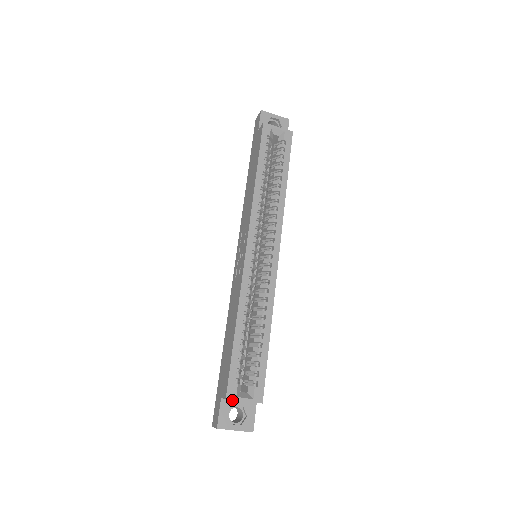
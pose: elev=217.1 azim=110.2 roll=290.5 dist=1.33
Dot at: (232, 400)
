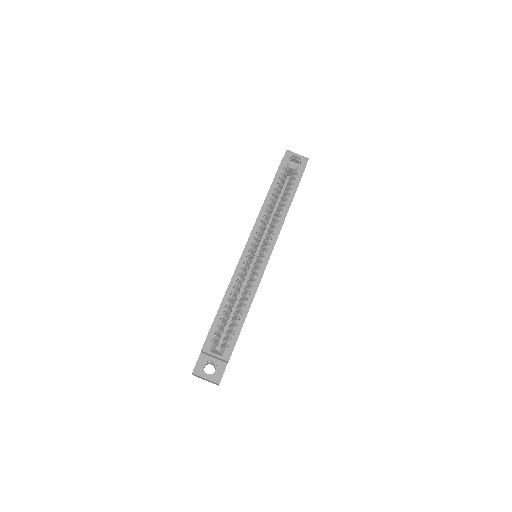
Dot at: (209, 356)
